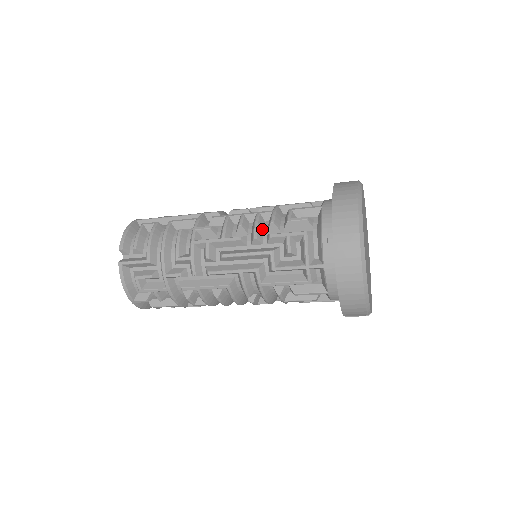
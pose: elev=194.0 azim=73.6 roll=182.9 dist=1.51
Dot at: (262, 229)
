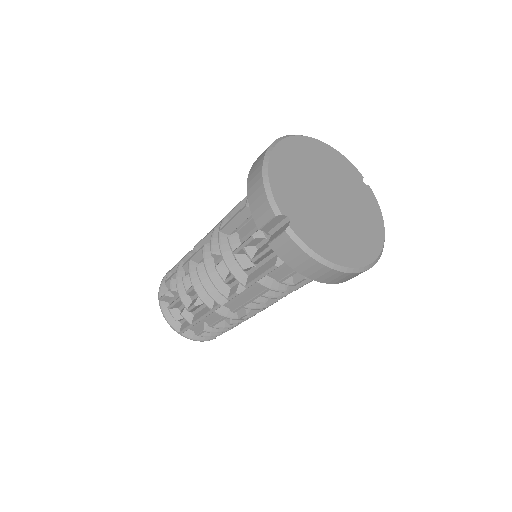
Dot at: occluded
